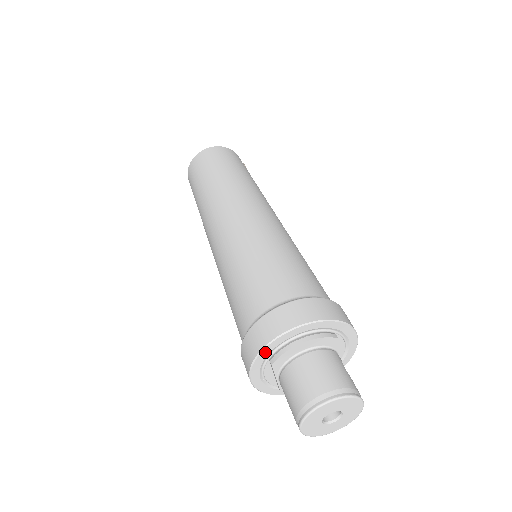
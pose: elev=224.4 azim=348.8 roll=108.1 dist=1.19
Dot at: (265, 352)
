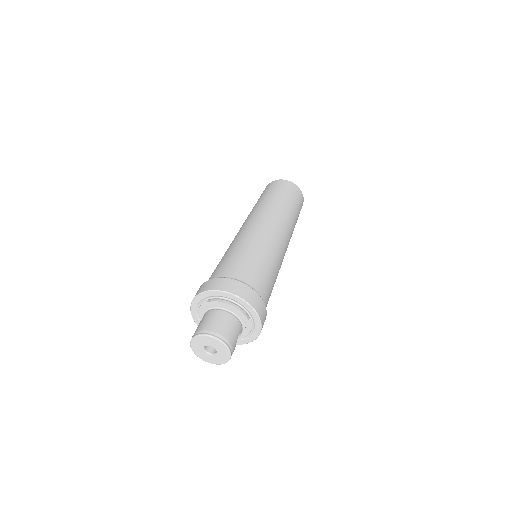
Dot at: (209, 293)
